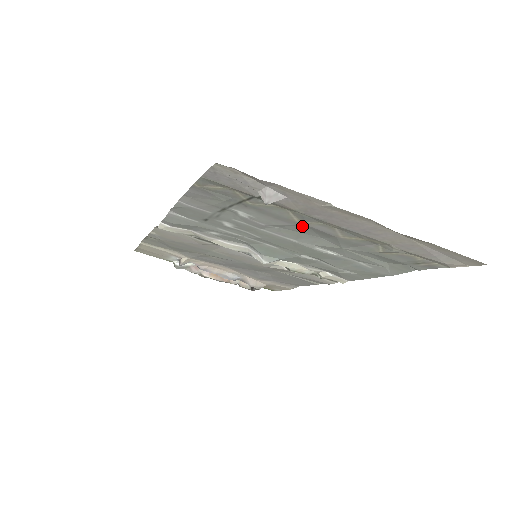
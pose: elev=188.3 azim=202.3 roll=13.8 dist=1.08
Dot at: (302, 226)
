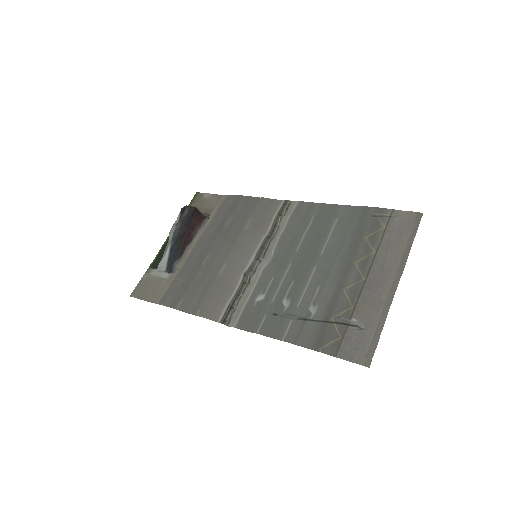
Dot at: (340, 282)
